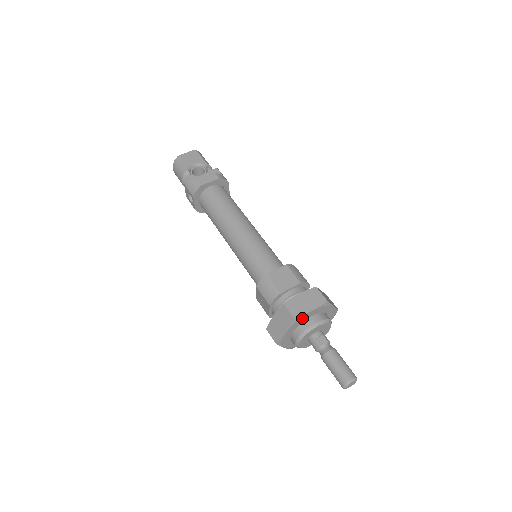
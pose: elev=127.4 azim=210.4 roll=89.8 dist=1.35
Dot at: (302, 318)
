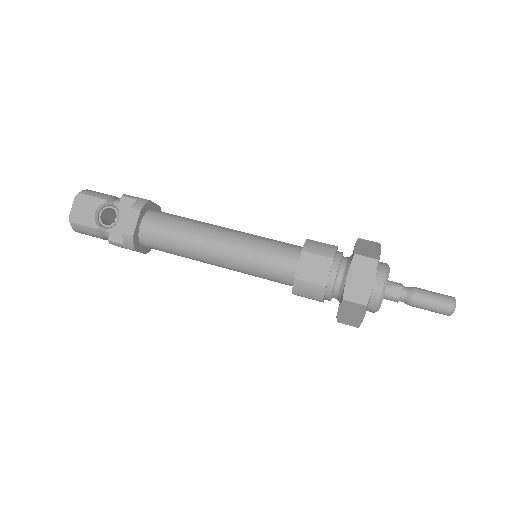
Dot at: (370, 296)
